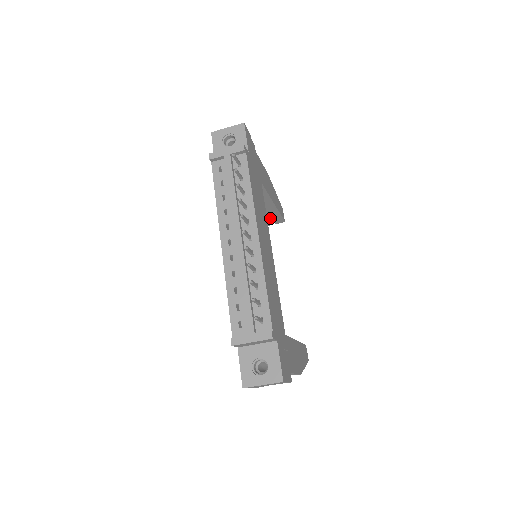
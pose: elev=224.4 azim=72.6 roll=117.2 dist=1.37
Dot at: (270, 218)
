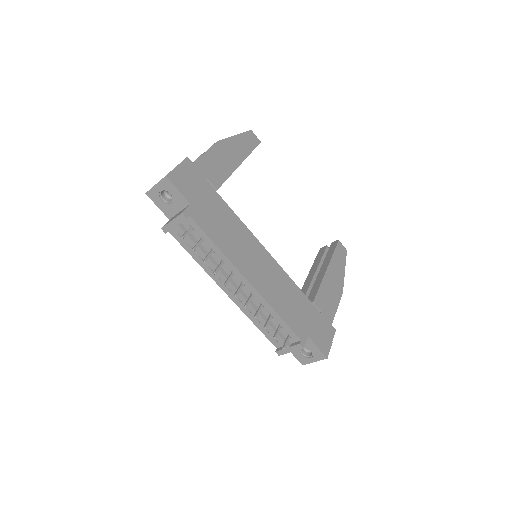
Dot at: occluded
